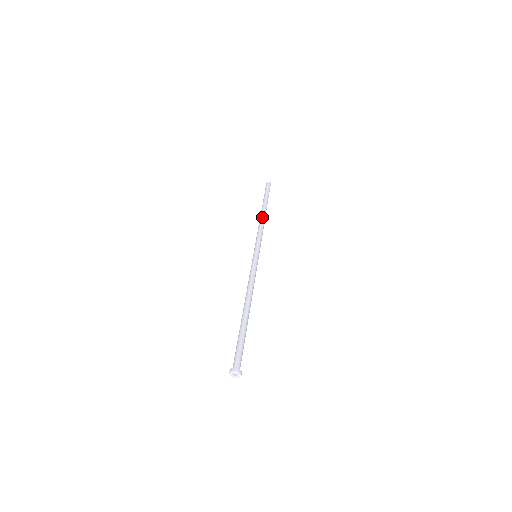
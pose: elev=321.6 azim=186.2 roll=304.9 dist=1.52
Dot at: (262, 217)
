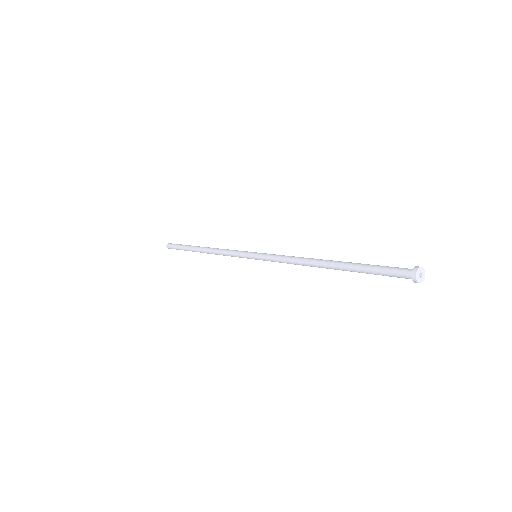
Dot at: occluded
